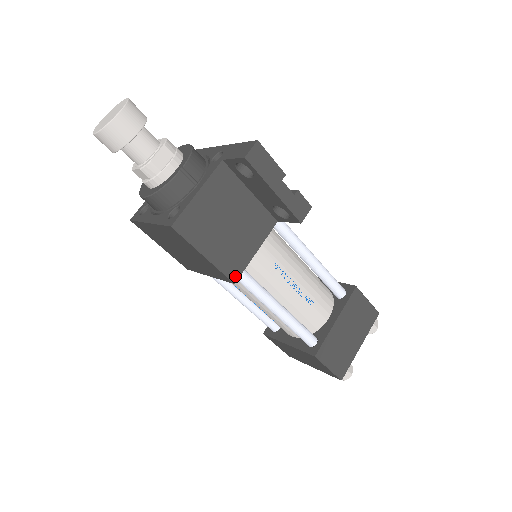
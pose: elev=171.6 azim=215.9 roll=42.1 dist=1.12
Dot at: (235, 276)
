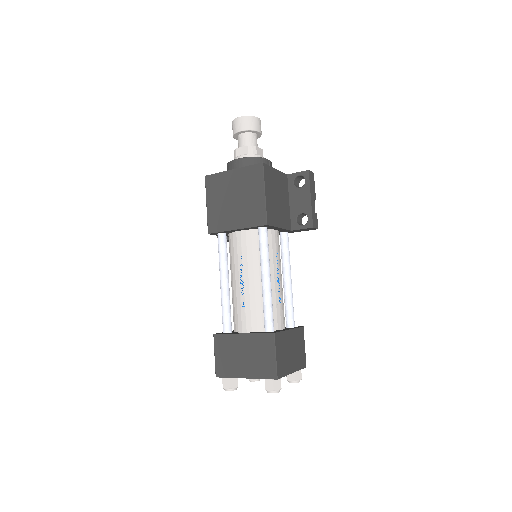
Dot at: (269, 222)
